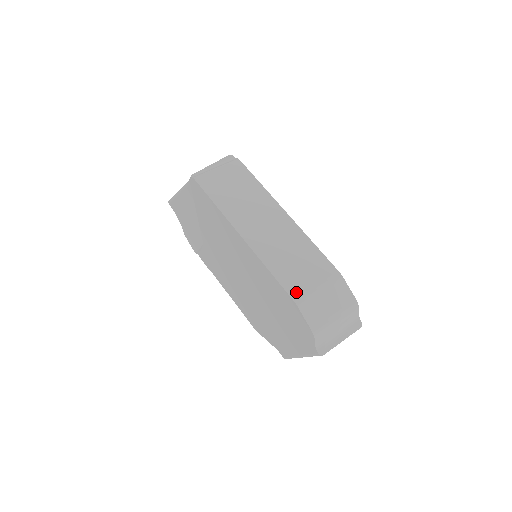
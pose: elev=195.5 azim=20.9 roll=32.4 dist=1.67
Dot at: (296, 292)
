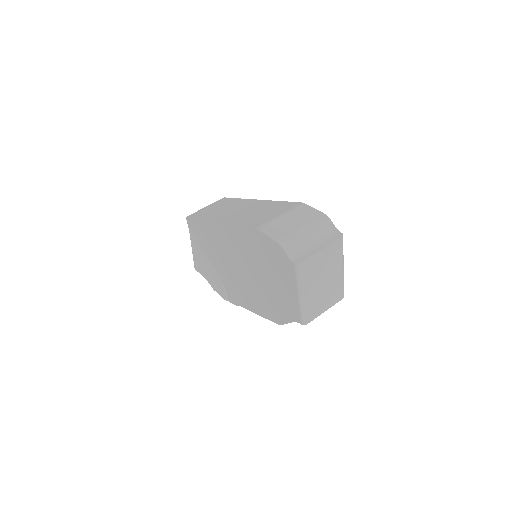
Dot at: (258, 224)
